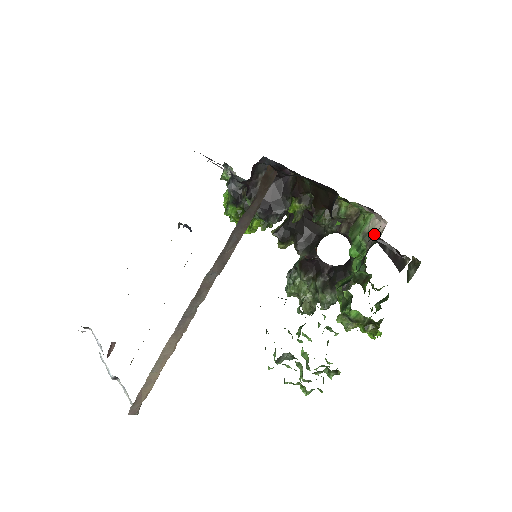
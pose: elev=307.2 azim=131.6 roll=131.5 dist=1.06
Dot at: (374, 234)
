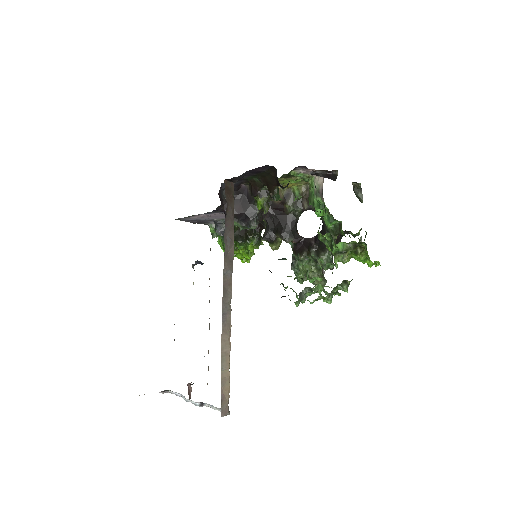
Dot at: (320, 187)
